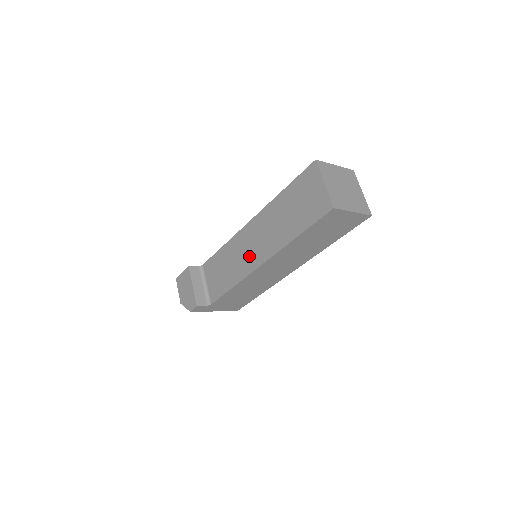
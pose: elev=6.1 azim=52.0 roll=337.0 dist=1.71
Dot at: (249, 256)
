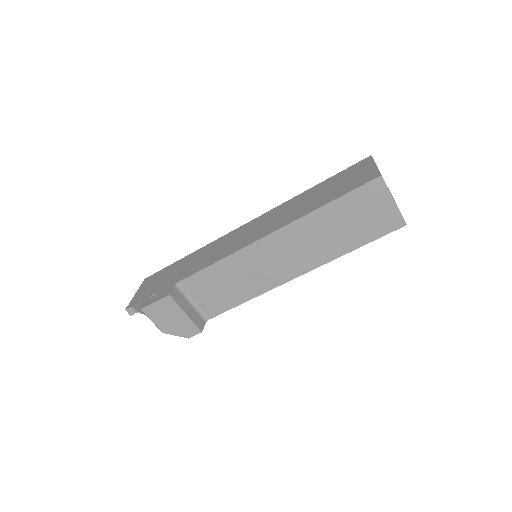
Dot at: (275, 270)
